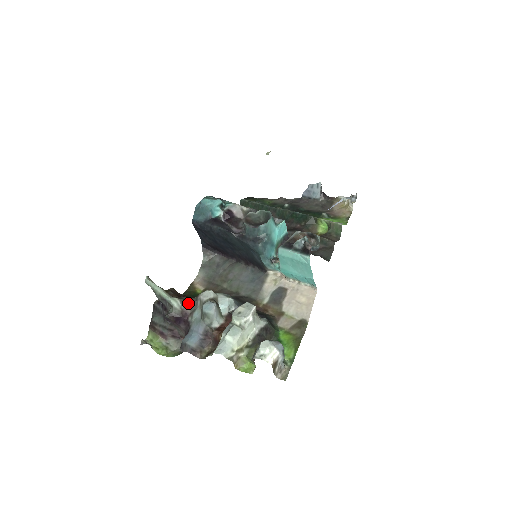
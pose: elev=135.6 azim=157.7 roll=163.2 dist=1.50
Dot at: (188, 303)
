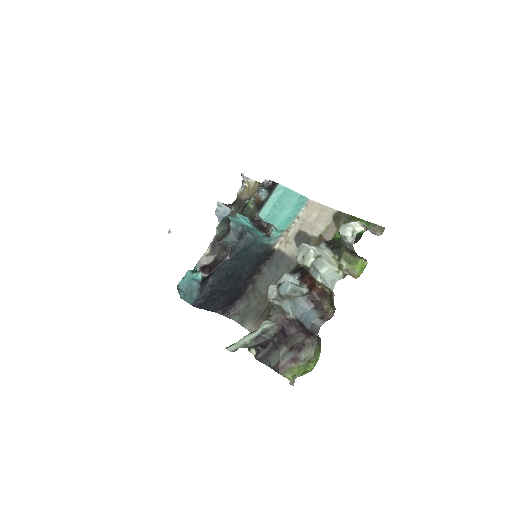
Dot at: (272, 314)
